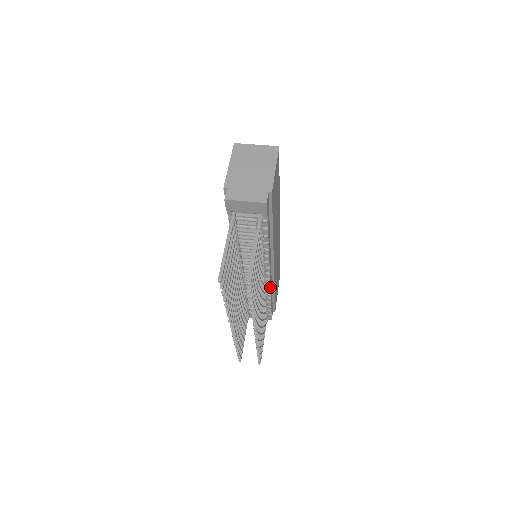
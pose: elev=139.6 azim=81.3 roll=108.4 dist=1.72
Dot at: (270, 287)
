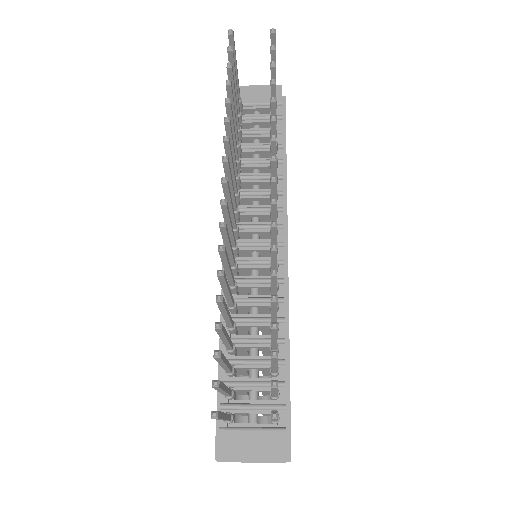
Dot at: (283, 295)
